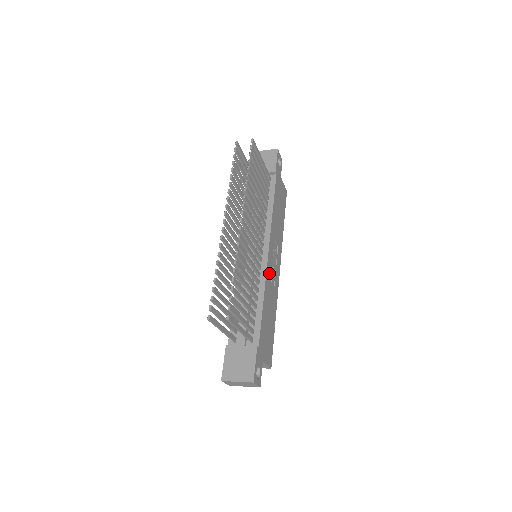
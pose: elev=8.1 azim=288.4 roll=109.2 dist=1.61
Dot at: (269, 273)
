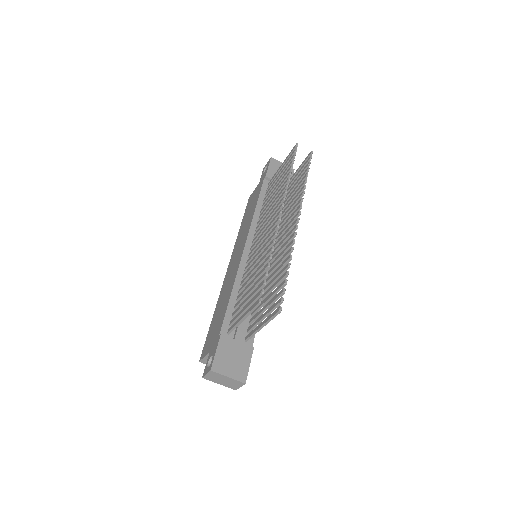
Dot at: occluded
